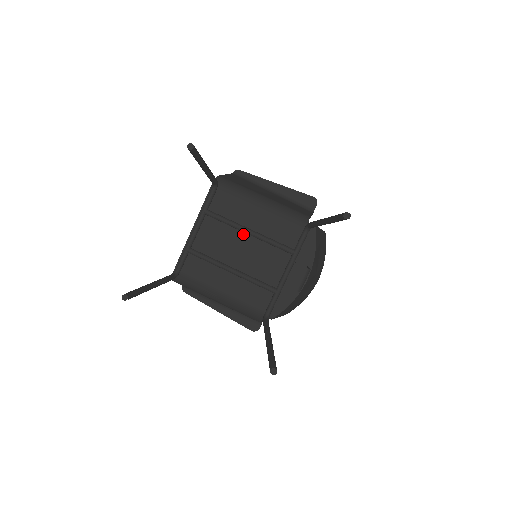
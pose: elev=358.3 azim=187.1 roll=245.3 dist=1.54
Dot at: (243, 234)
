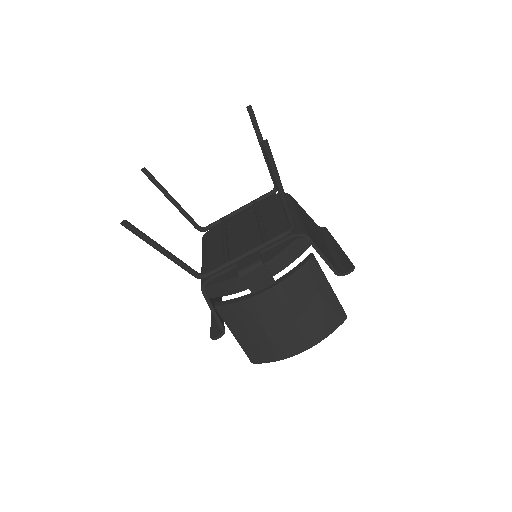
Dot at: occluded
